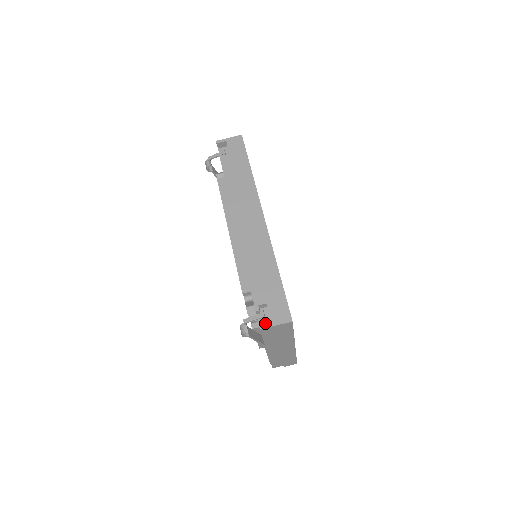
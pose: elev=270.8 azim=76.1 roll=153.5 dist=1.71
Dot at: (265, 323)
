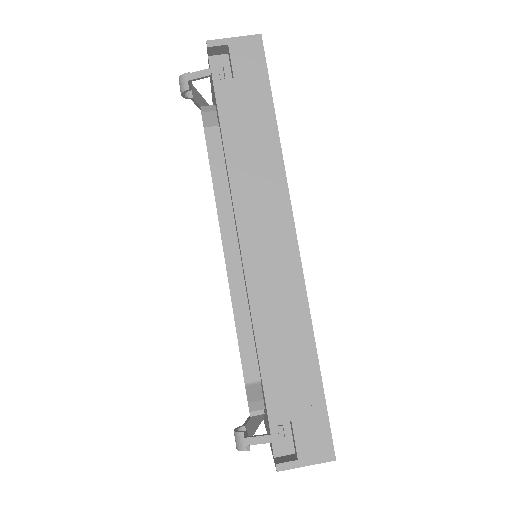
Dot at: (284, 448)
